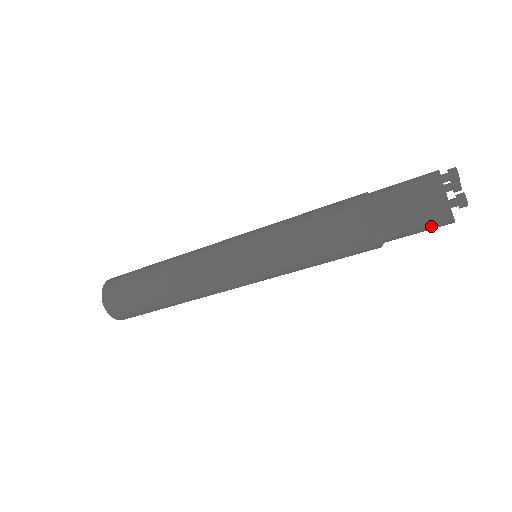
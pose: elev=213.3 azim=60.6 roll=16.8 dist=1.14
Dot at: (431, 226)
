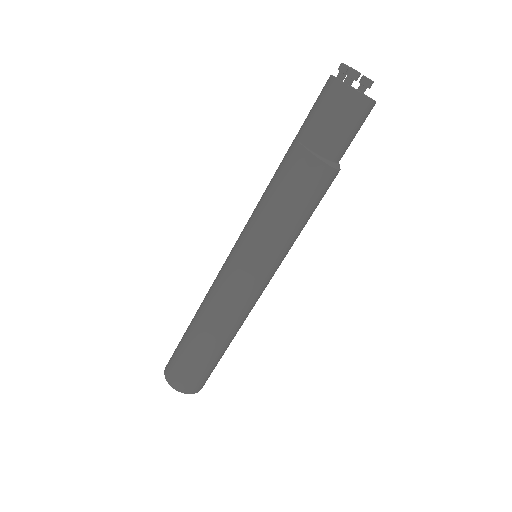
Dot at: (346, 112)
